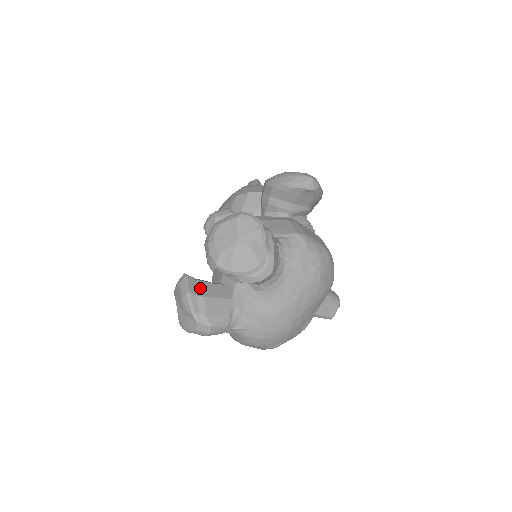
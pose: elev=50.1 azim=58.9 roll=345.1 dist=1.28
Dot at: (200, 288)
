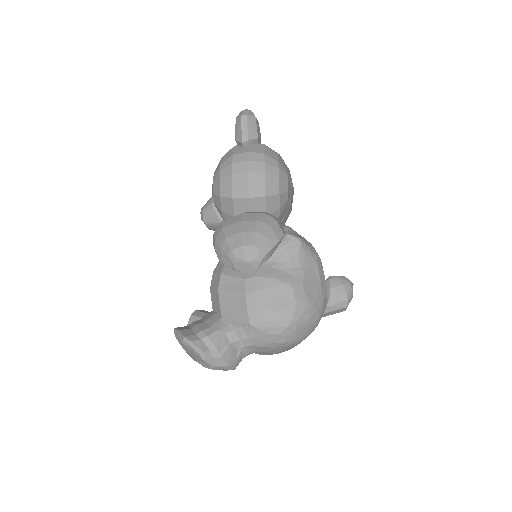
Dot at: occluded
